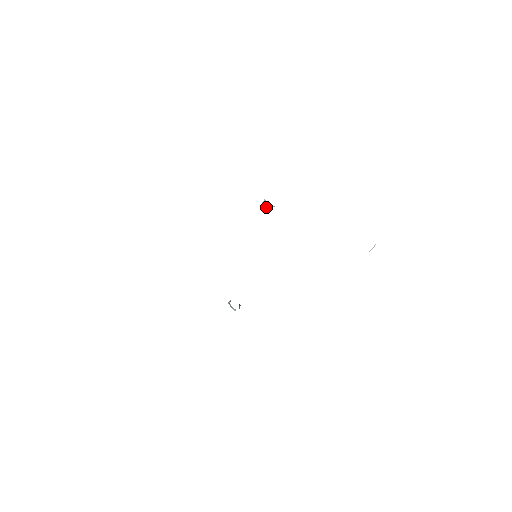
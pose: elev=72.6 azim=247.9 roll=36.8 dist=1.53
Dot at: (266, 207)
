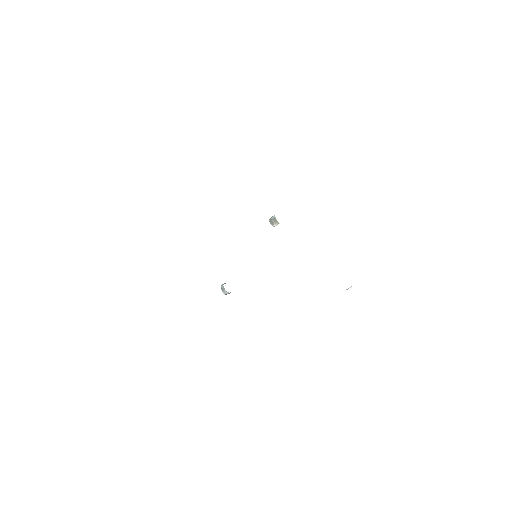
Dot at: (272, 223)
